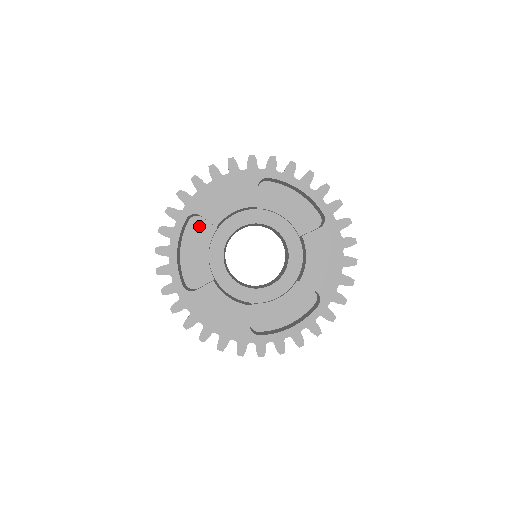
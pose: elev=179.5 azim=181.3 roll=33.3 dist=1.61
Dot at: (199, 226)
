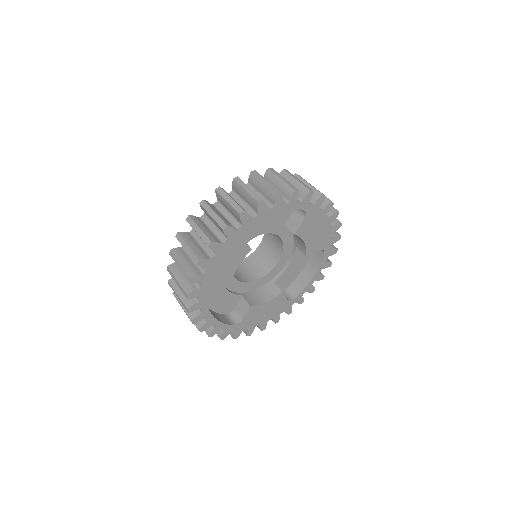
Dot at: occluded
